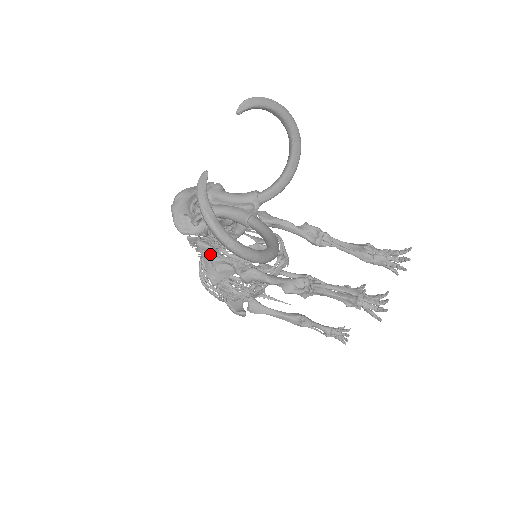
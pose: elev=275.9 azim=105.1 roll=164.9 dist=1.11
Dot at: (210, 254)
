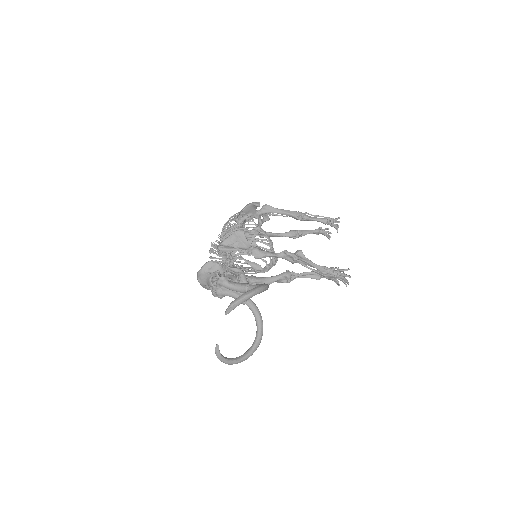
Dot at: occluded
